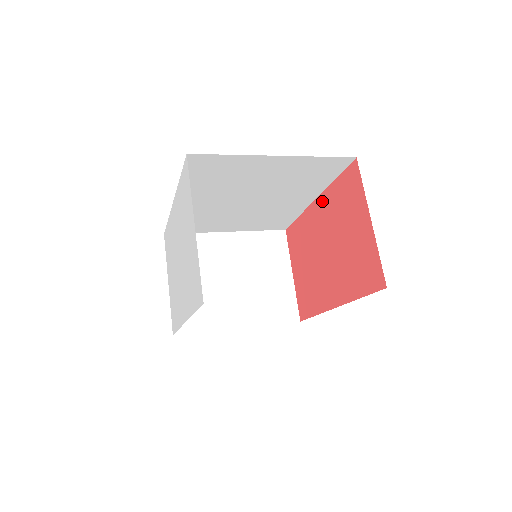
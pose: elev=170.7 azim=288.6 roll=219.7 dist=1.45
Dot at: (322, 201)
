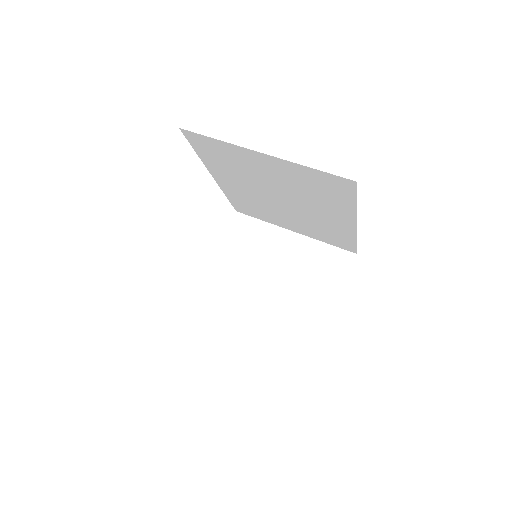
Dot at: occluded
